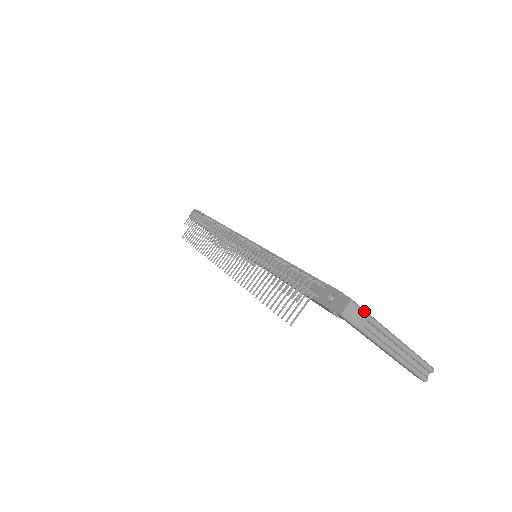
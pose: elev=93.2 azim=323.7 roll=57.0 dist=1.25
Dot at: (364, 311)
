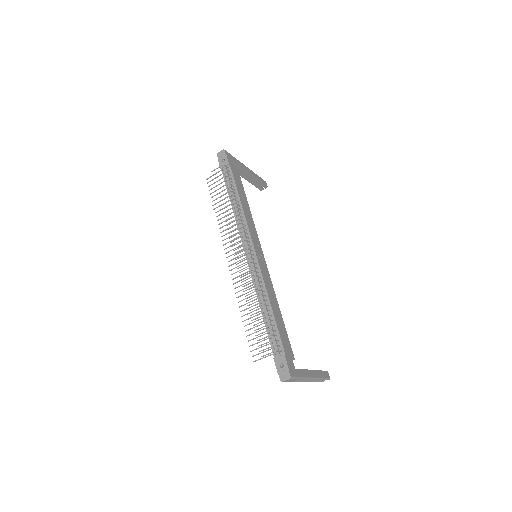
Dot at: (297, 378)
